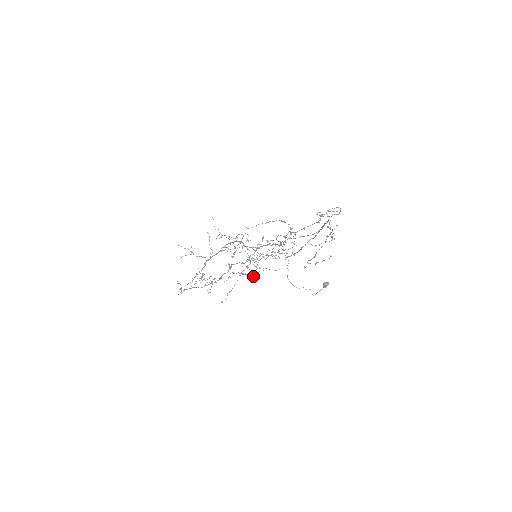
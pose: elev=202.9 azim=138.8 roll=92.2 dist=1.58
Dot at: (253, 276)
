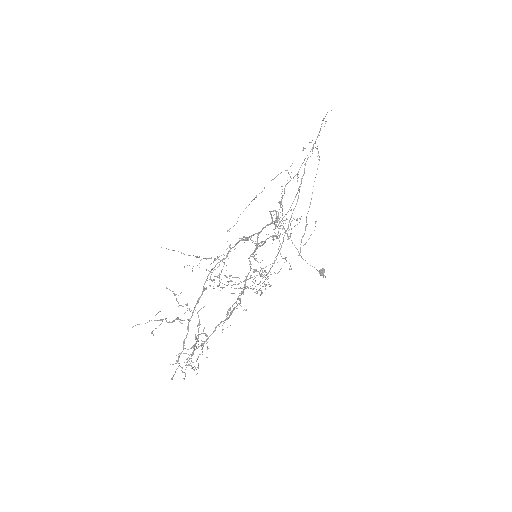
Dot at: (265, 286)
